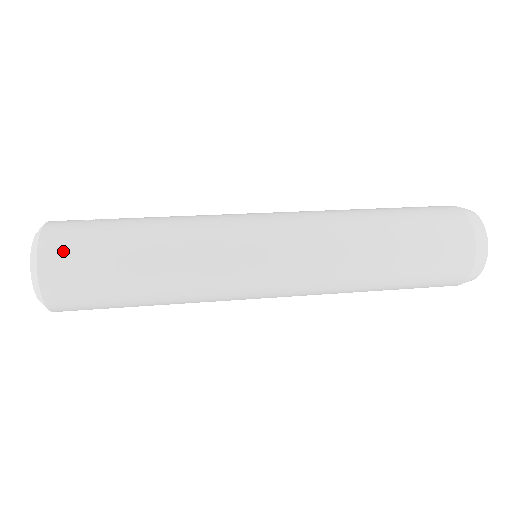
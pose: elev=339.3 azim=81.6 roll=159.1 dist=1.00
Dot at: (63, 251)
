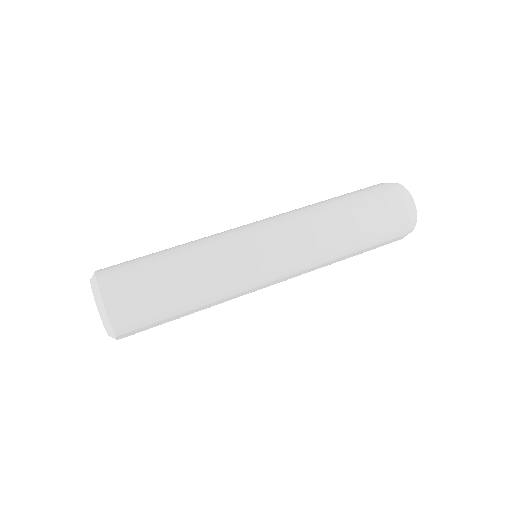
Dot at: (117, 279)
